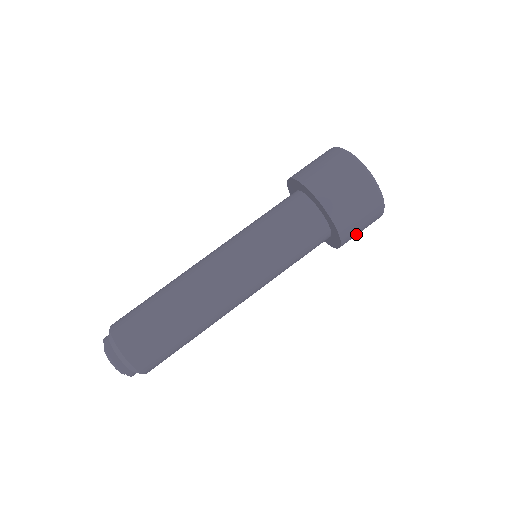
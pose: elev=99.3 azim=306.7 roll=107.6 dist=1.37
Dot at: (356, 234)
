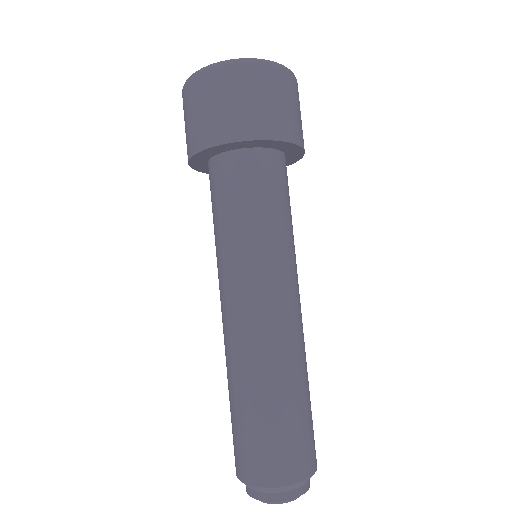
Dot at: occluded
